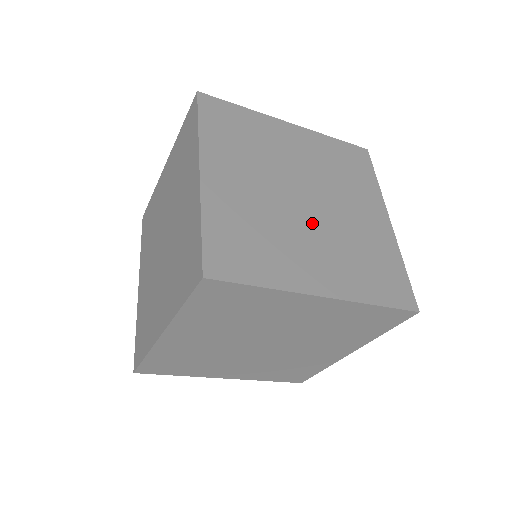
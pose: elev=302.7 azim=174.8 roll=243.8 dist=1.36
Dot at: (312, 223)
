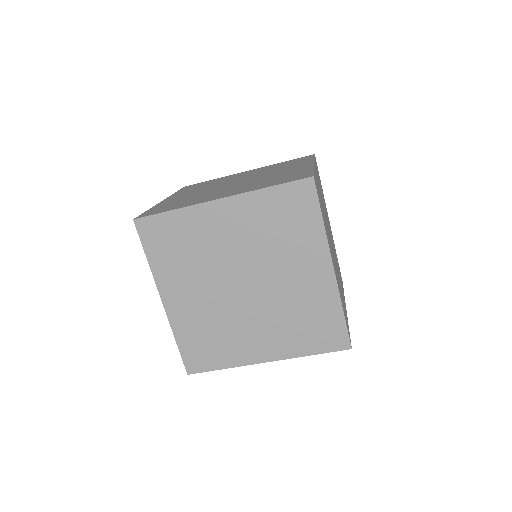
Dot at: occluded
